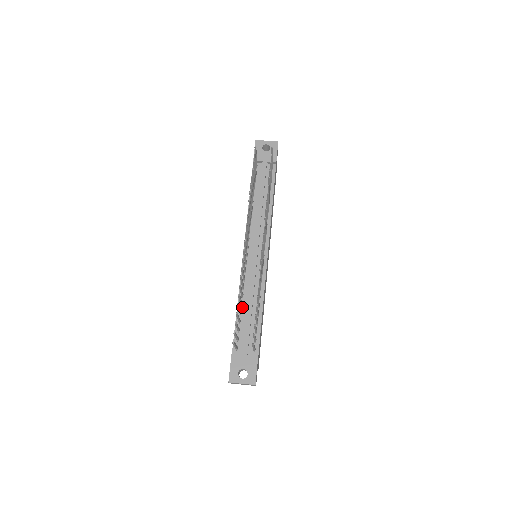
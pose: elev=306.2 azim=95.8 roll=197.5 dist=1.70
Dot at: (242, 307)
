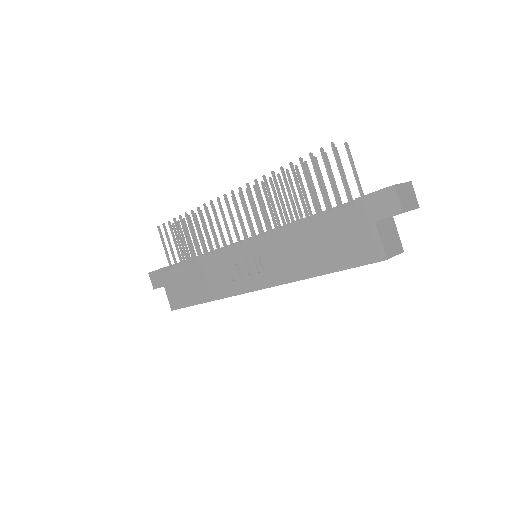
Dot at: occluded
